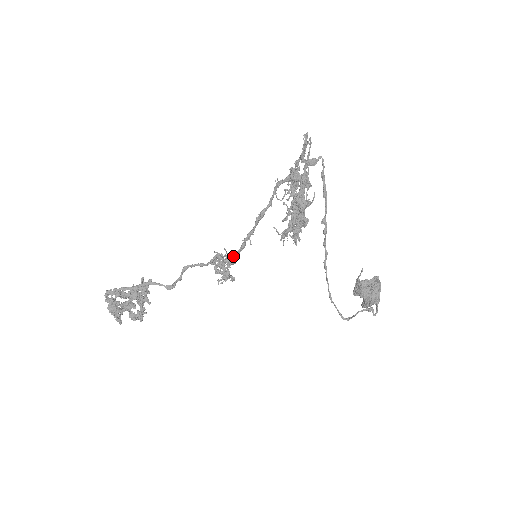
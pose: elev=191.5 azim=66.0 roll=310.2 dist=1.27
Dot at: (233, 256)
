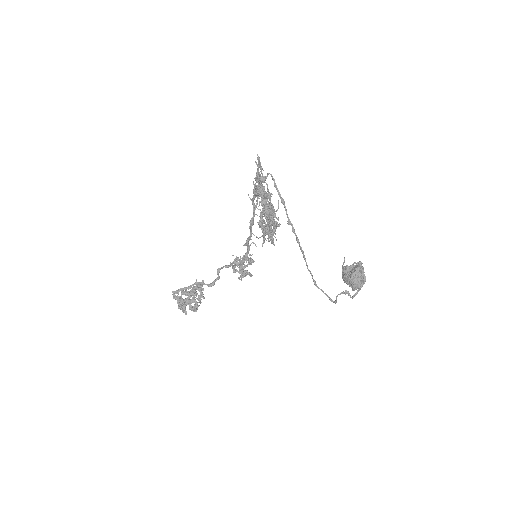
Dot at: (244, 258)
